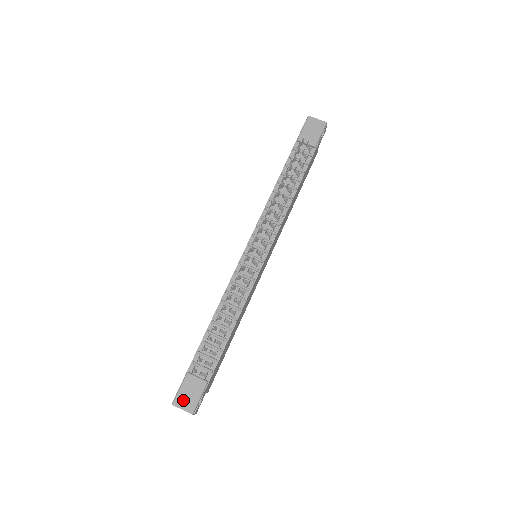
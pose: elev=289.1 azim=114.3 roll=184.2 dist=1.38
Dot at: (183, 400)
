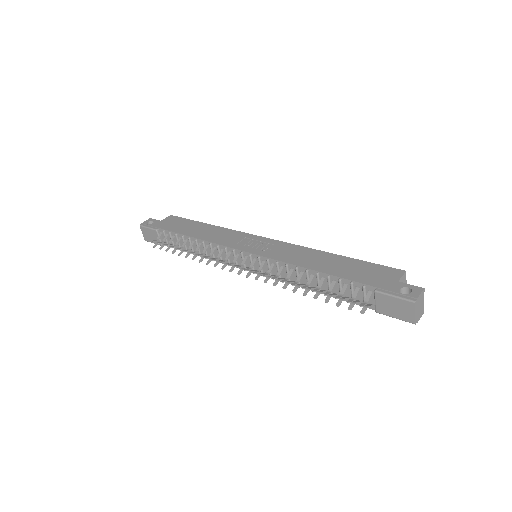
Dot at: (145, 232)
